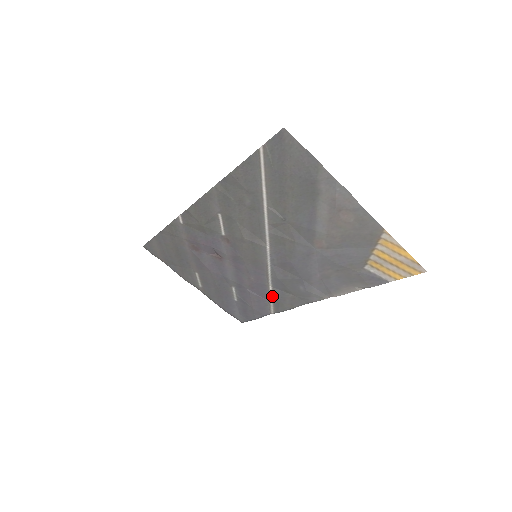
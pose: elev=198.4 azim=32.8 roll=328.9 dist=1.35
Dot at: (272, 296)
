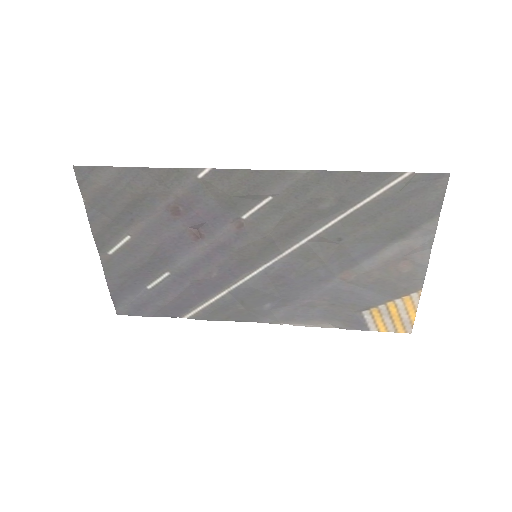
Dot at: (214, 301)
